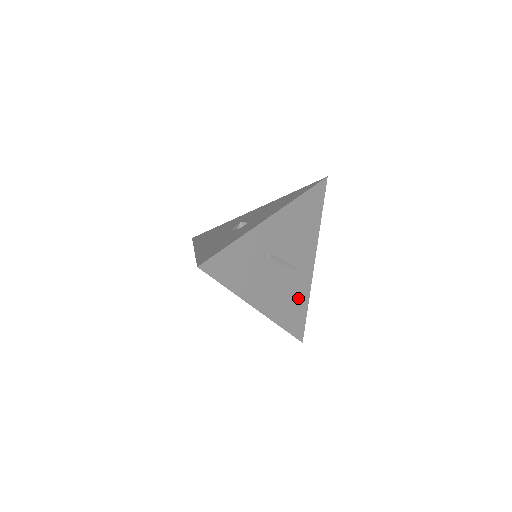
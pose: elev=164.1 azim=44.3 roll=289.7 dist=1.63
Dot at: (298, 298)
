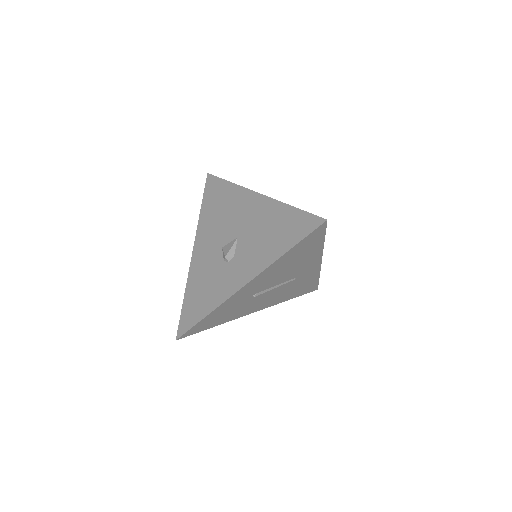
Dot at: (304, 283)
